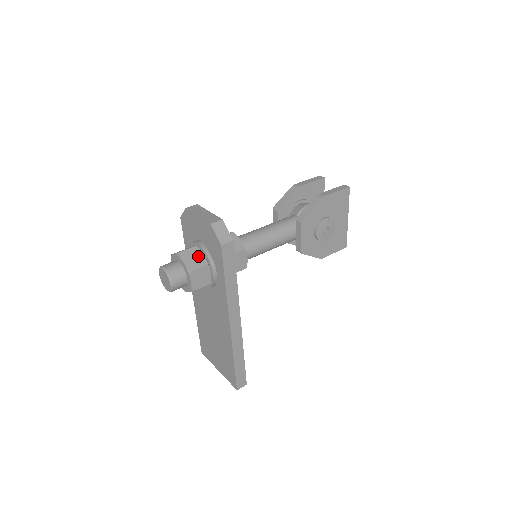
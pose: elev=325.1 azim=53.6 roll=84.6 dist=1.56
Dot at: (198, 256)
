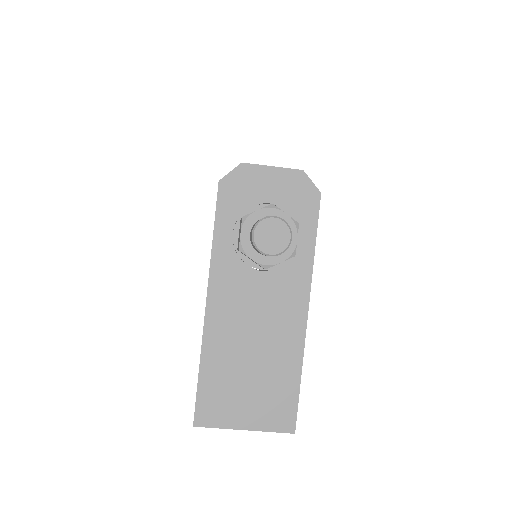
Dot at: occluded
